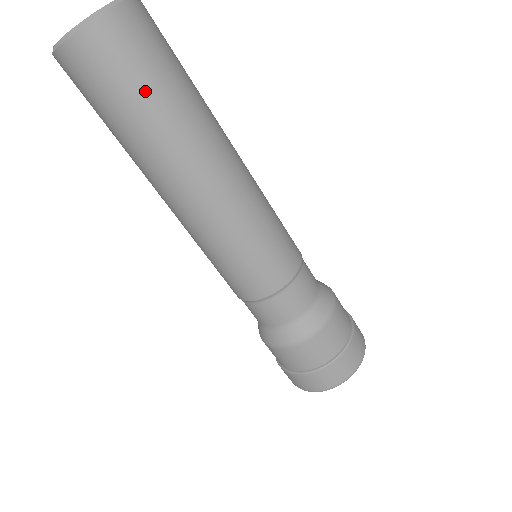
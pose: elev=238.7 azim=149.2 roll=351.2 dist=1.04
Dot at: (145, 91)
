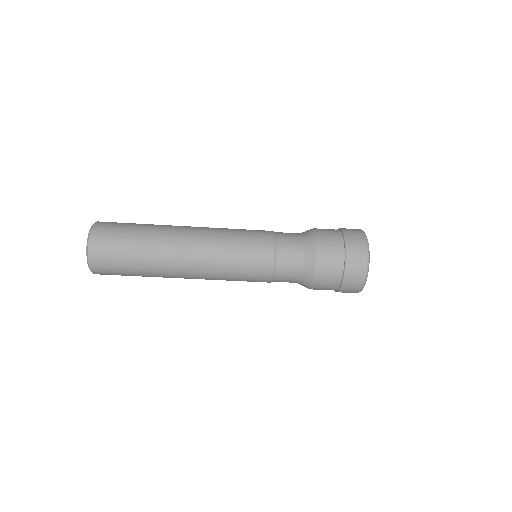
Dot at: (130, 235)
